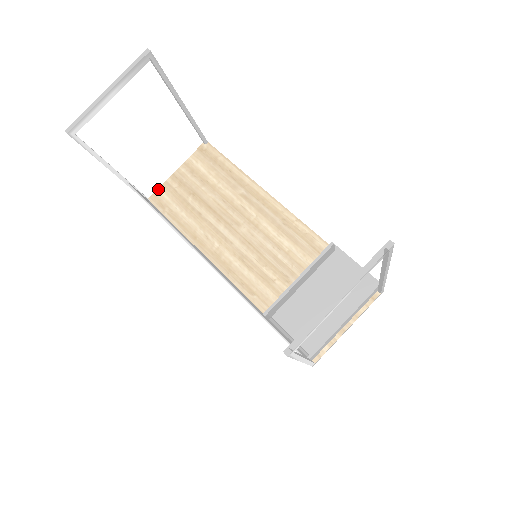
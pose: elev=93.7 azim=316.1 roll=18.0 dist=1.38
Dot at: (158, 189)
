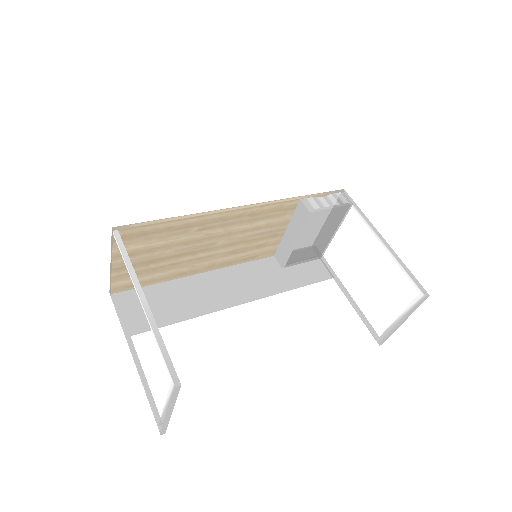
Dot at: (112, 285)
